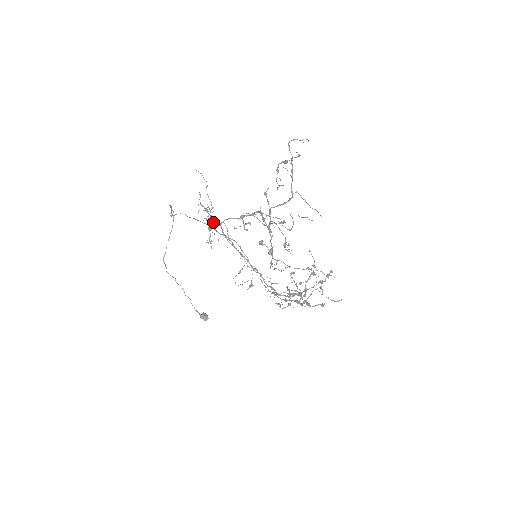
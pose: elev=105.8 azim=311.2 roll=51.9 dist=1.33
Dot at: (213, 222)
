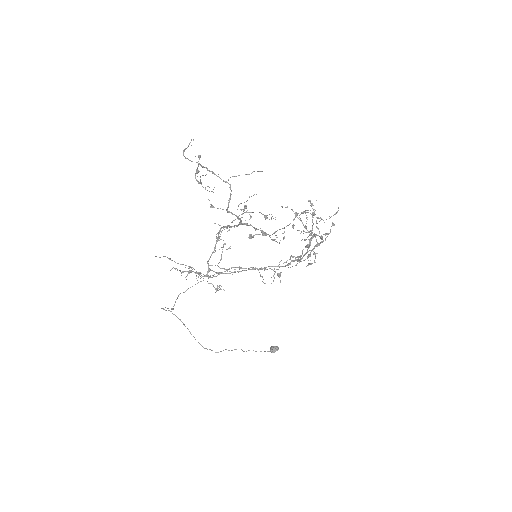
Dot at: occluded
